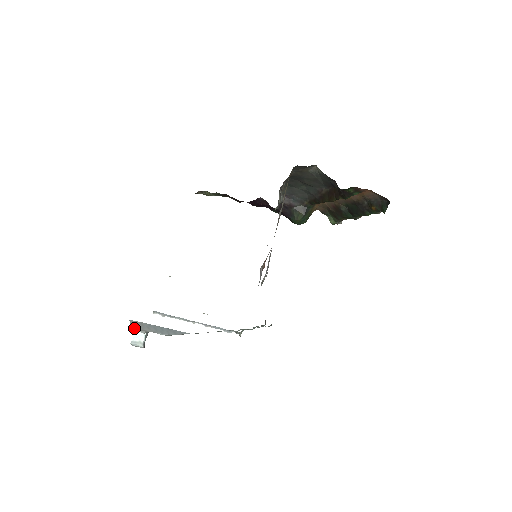
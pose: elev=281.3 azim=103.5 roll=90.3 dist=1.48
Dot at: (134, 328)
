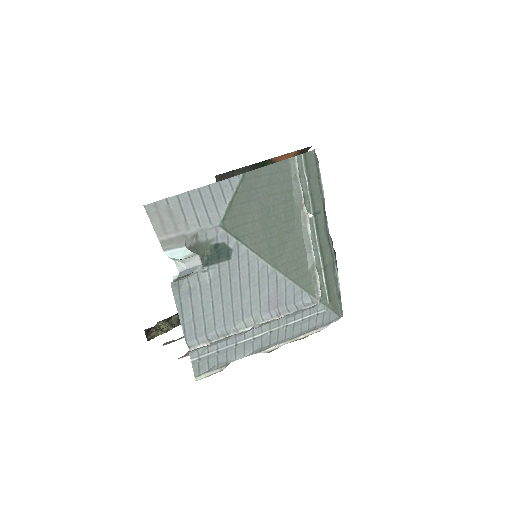
Dot at: (163, 244)
